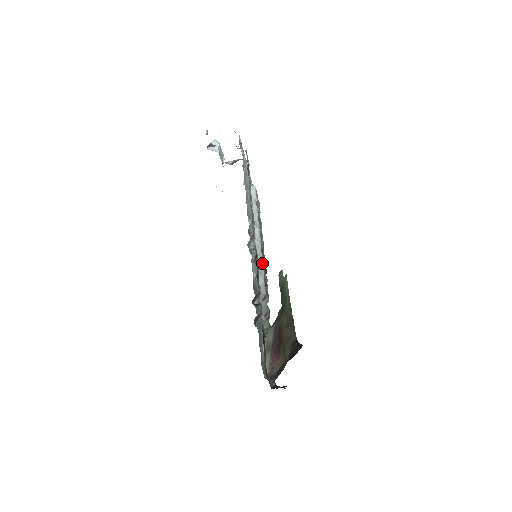
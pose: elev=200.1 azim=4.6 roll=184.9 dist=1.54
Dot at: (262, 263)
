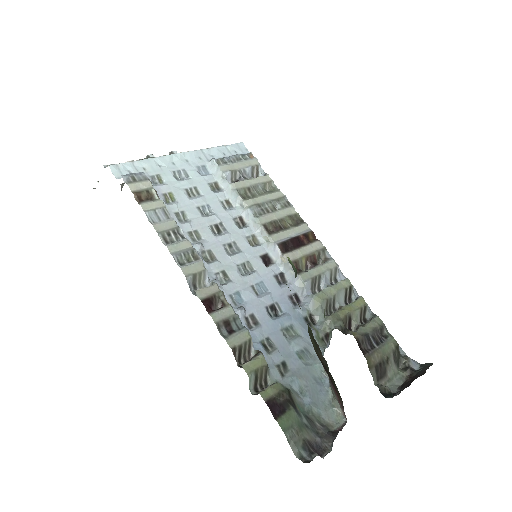
Dot at: (277, 249)
